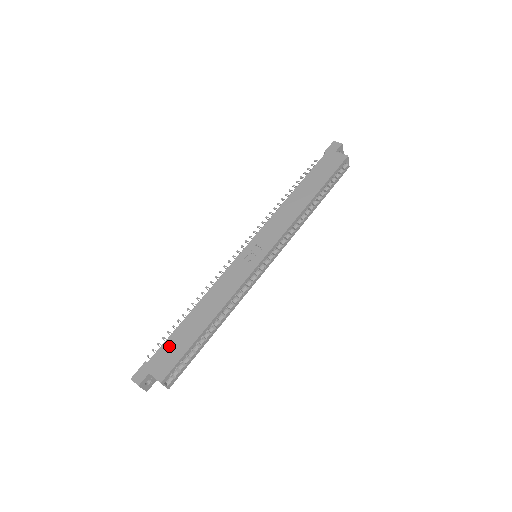
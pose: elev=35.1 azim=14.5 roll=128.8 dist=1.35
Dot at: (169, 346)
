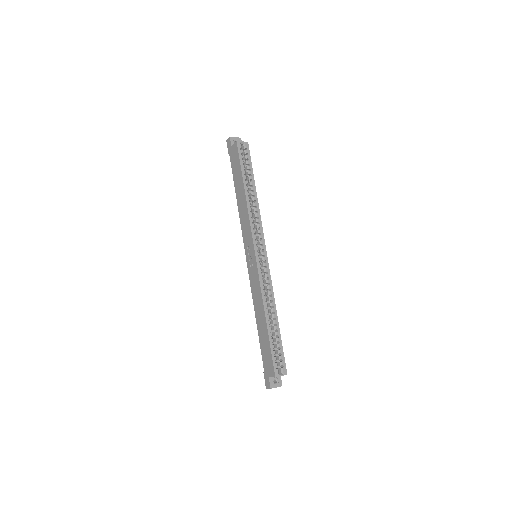
Dot at: (264, 353)
